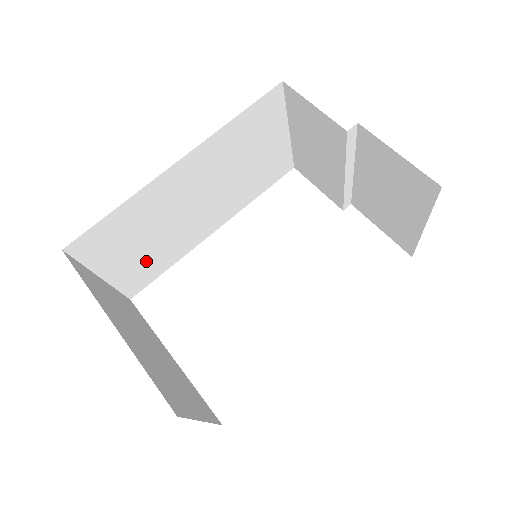
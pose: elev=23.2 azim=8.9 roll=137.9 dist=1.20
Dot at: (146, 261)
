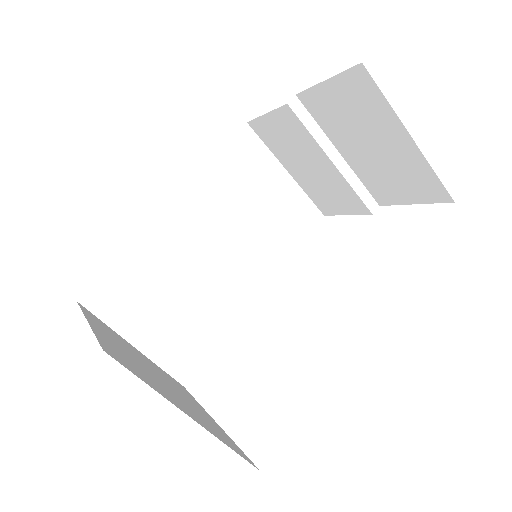
Dot at: (183, 329)
